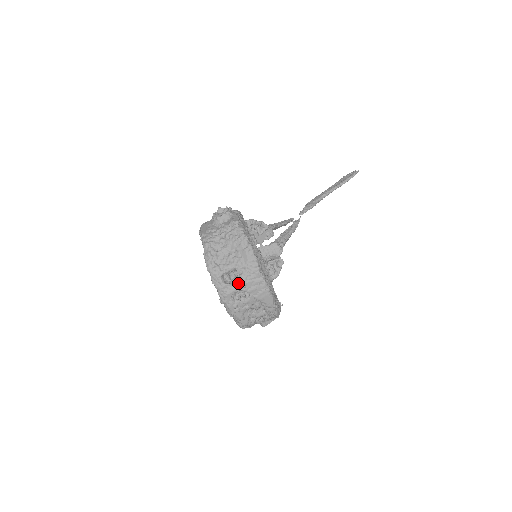
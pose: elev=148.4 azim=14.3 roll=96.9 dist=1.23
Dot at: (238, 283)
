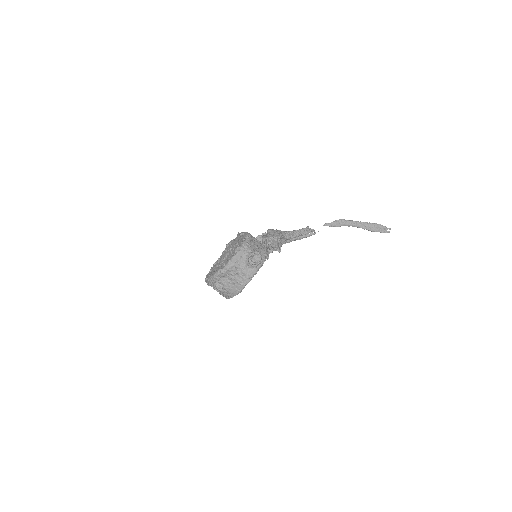
Dot at: (219, 290)
